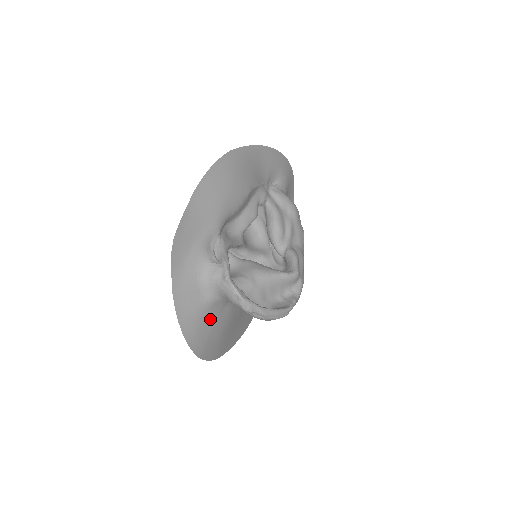
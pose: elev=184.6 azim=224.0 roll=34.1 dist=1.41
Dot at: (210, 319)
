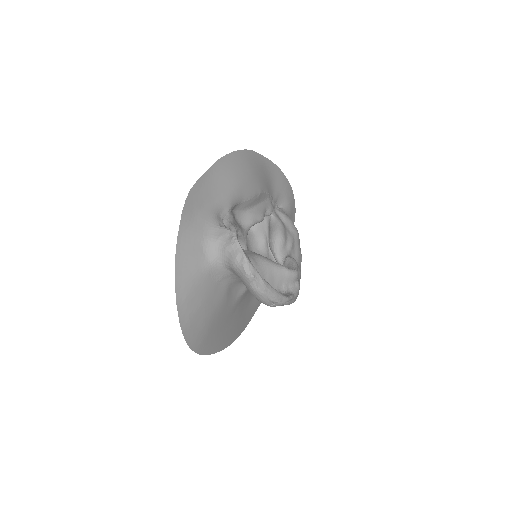
Dot at: (205, 288)
